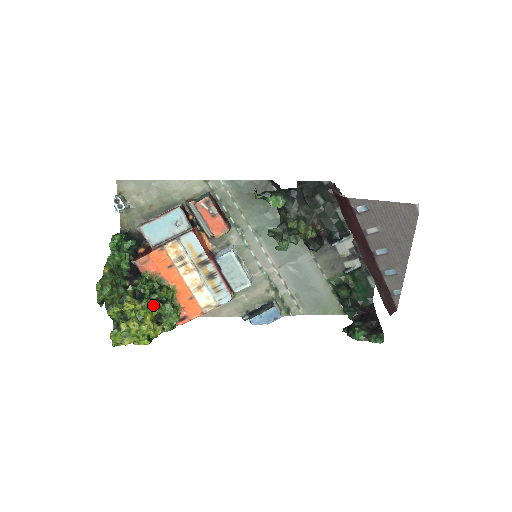
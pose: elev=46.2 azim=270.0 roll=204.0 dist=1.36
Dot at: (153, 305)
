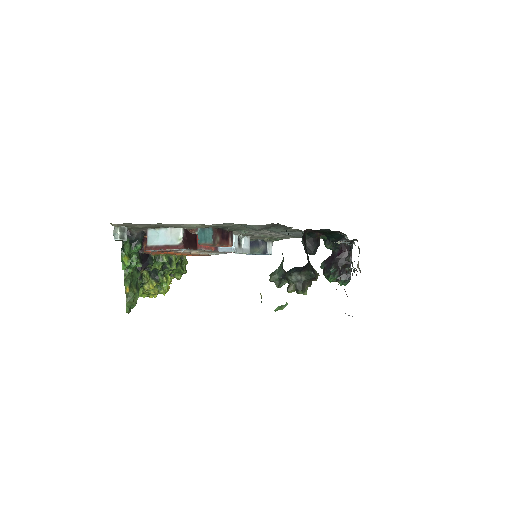
Dot at: (167, 281)
